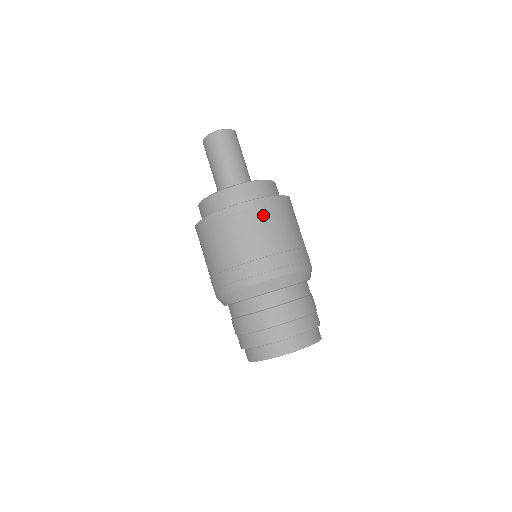
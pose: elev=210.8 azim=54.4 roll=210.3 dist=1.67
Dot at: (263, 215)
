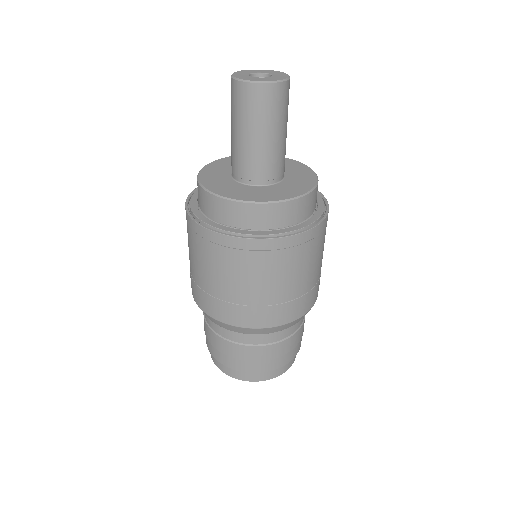
Dot at: (317, 244)
